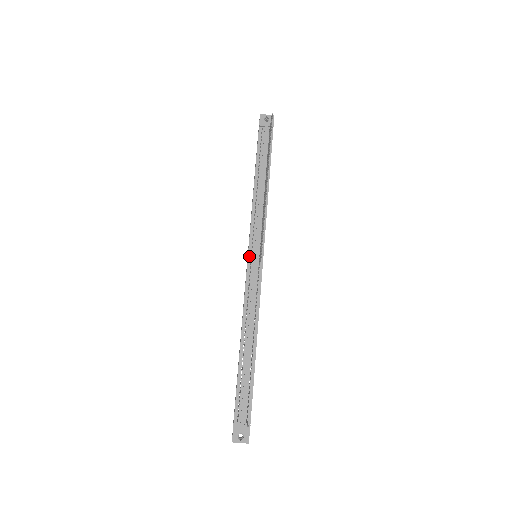
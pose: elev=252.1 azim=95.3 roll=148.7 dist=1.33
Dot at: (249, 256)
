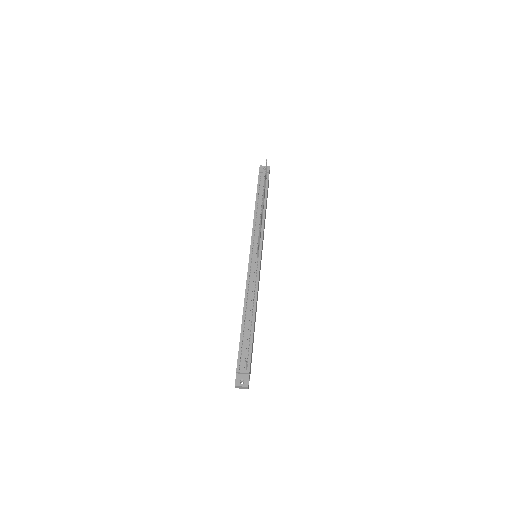
Dot at: (250, 254)
